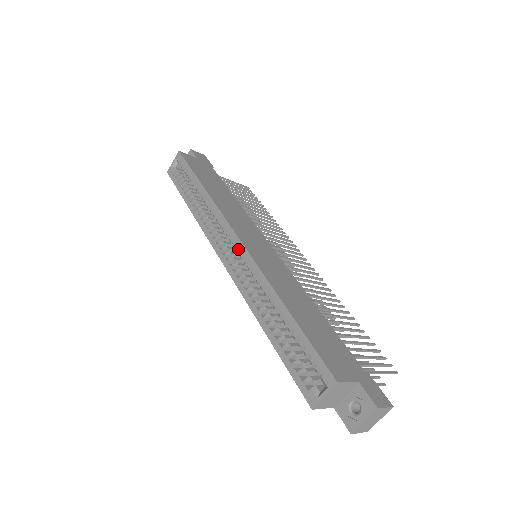
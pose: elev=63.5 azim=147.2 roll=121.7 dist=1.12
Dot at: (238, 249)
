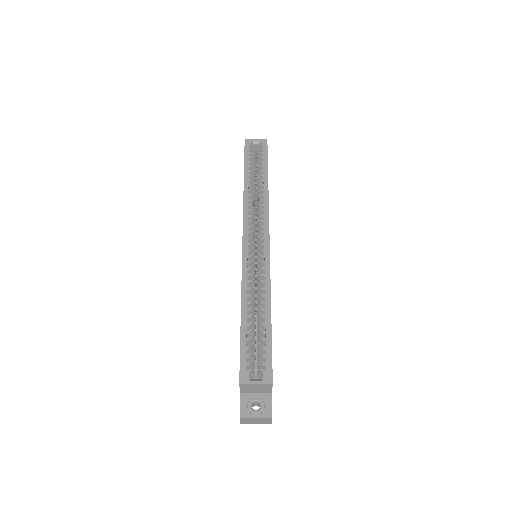
Dot at: (263, 245)
